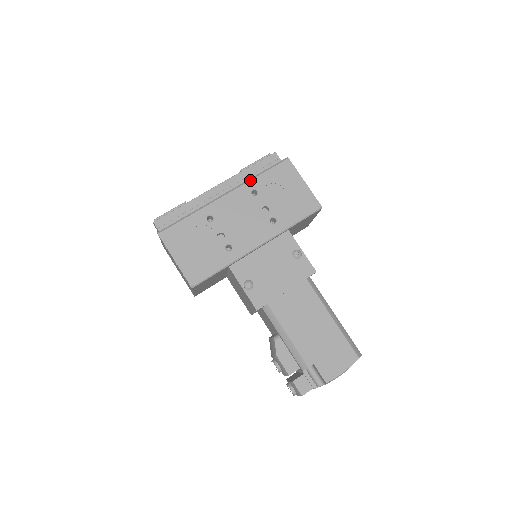
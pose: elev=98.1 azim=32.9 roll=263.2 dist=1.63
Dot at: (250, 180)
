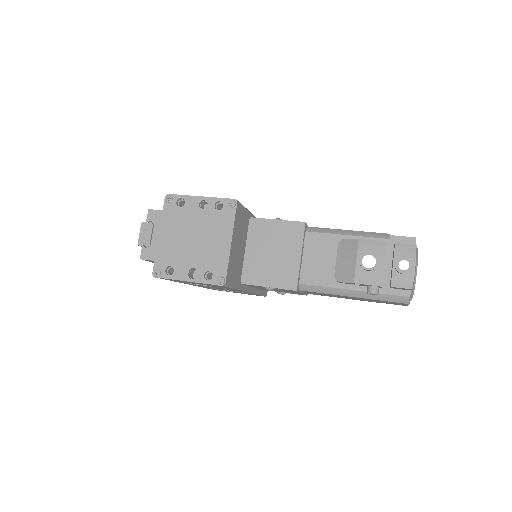
Dot at: occluded
